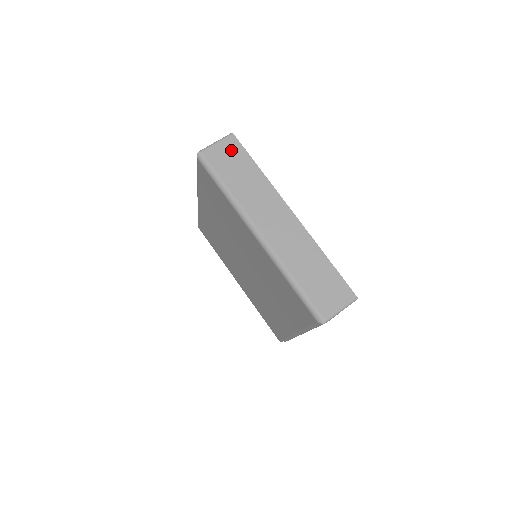
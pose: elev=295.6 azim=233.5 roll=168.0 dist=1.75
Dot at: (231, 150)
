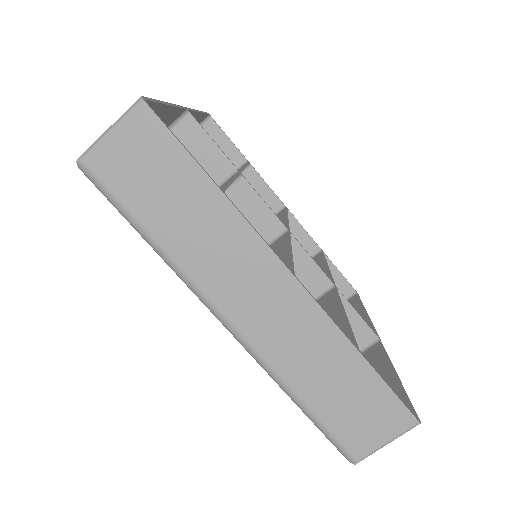
Dot at: (146, 146)
